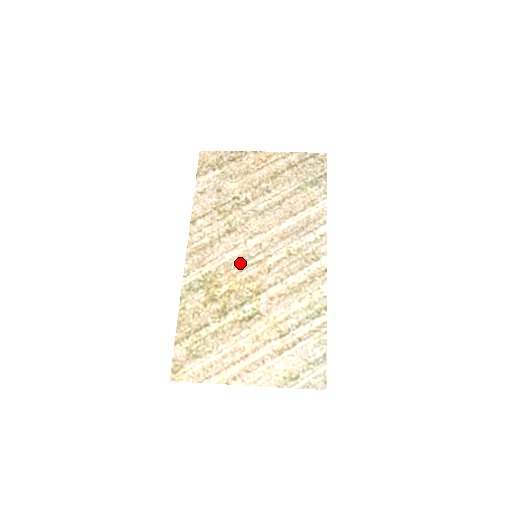
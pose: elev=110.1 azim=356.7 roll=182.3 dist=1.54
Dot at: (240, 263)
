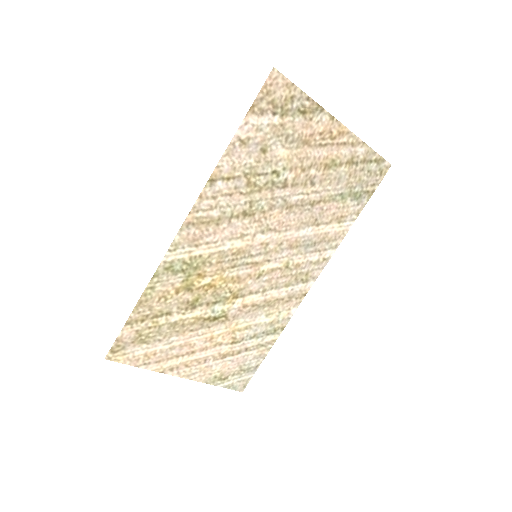
Dot at: (237, 258)
